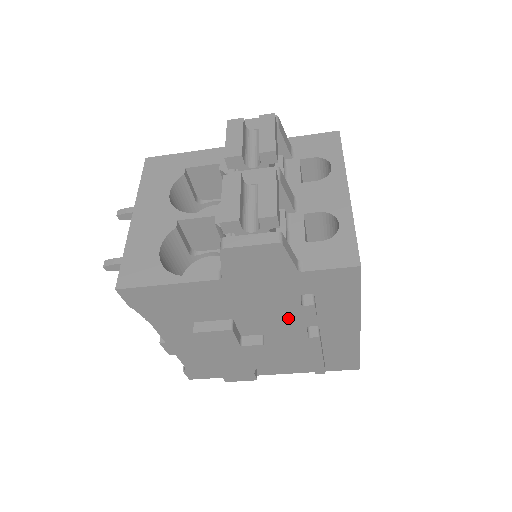
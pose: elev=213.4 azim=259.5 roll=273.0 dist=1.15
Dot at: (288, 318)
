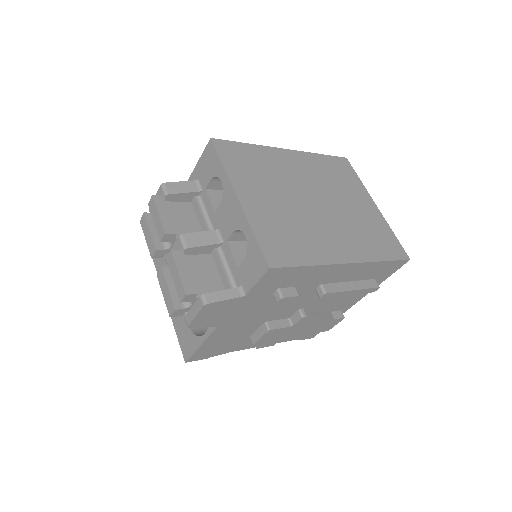
Dot at: occluded
